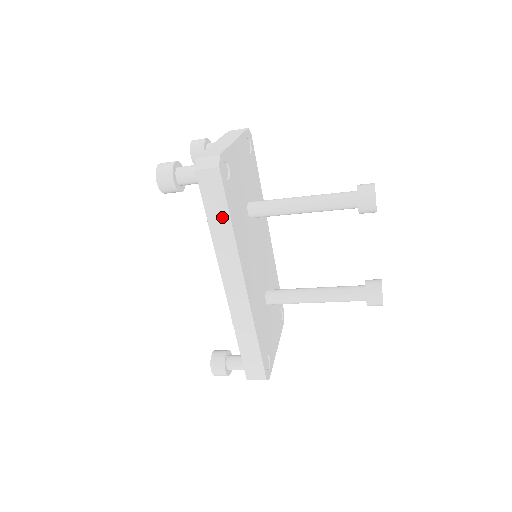
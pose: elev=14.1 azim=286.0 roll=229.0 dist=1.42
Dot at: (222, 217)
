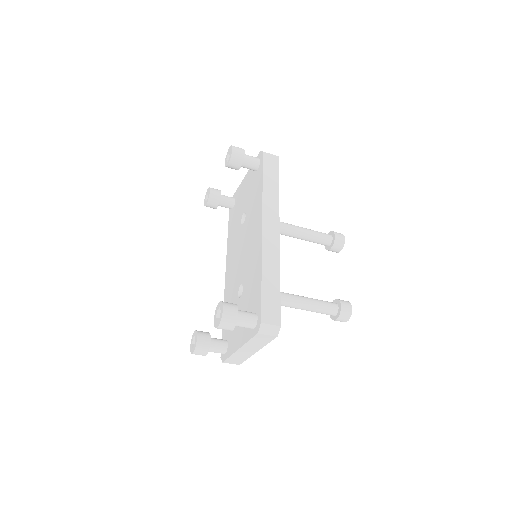
Dot at: (273, 182)
